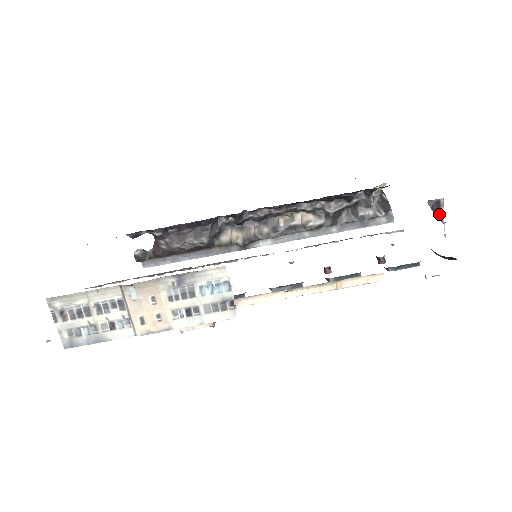
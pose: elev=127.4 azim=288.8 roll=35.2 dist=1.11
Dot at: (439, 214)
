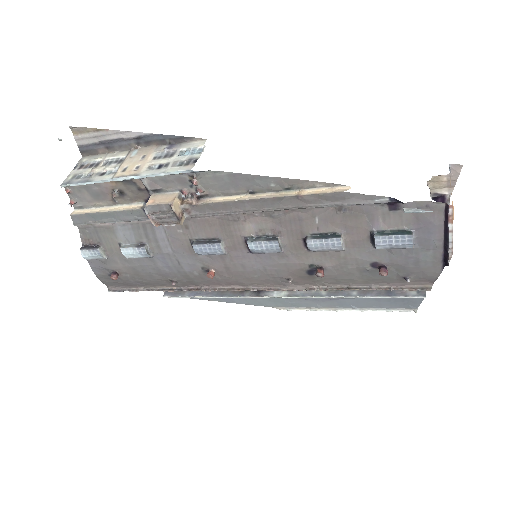
Dot at: occluded
